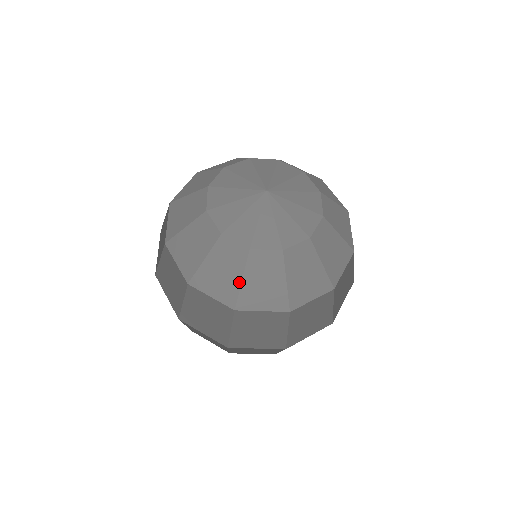
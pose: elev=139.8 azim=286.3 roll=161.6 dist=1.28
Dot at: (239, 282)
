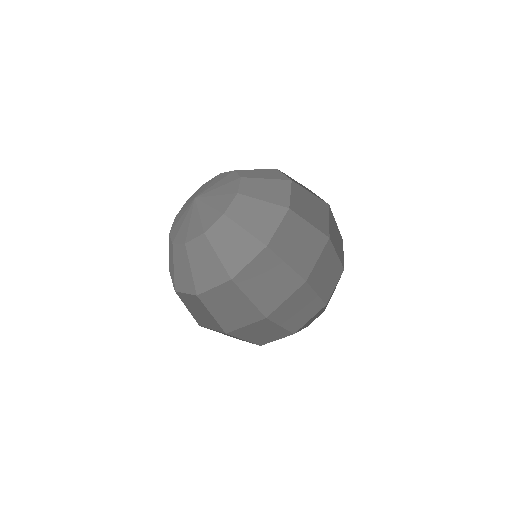
Dot at: (246, 233)
